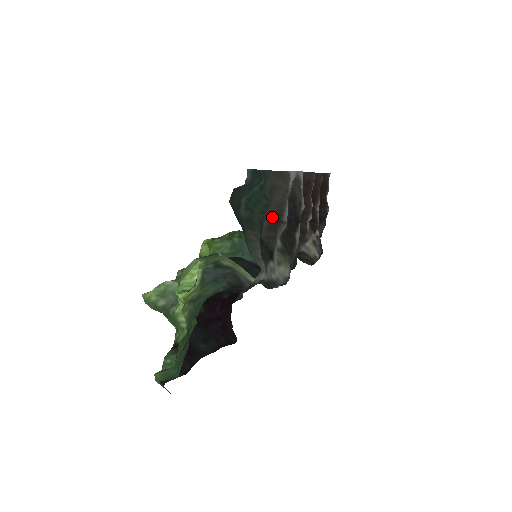
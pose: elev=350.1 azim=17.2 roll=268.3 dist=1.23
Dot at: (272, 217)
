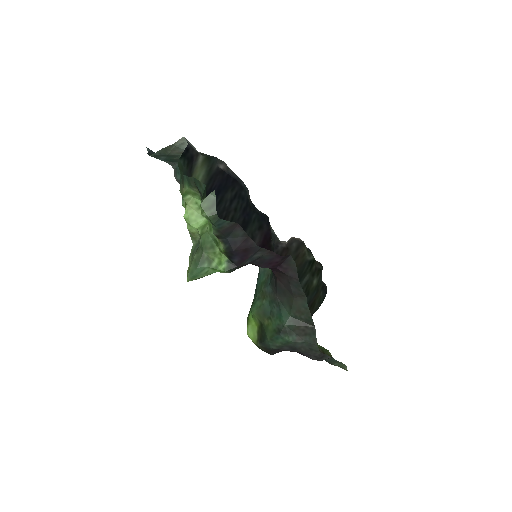
Dot at: occluded
